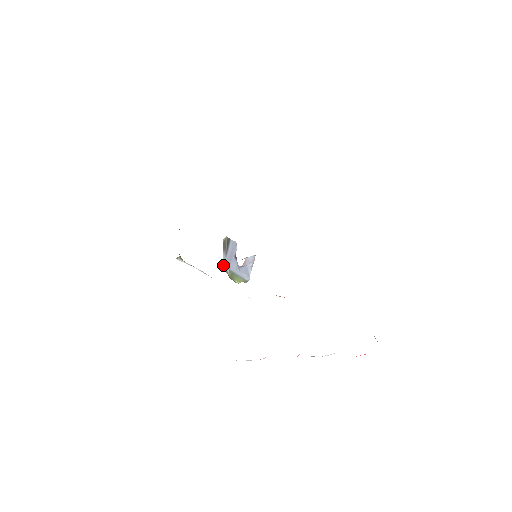
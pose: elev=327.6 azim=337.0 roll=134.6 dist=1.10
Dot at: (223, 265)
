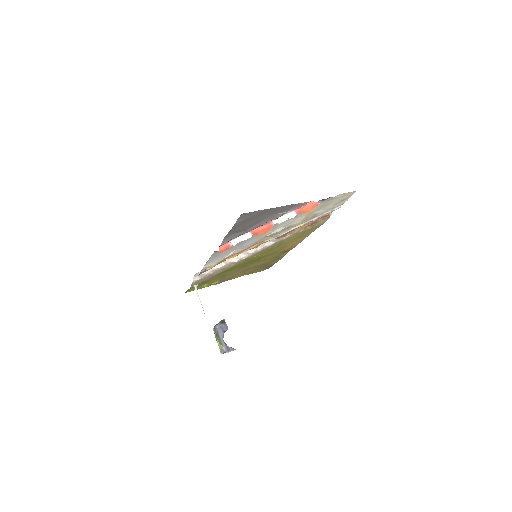
Dot at: (214, 327)
